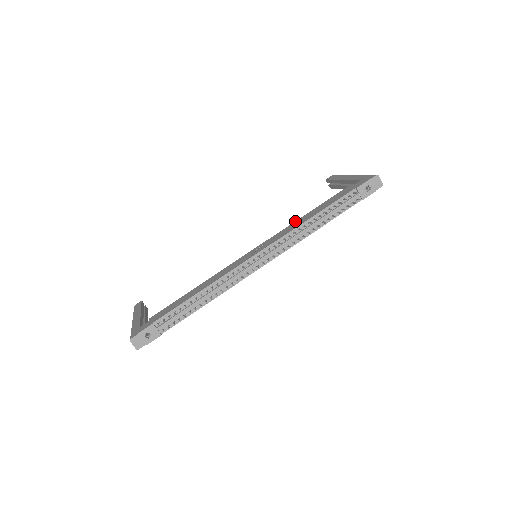
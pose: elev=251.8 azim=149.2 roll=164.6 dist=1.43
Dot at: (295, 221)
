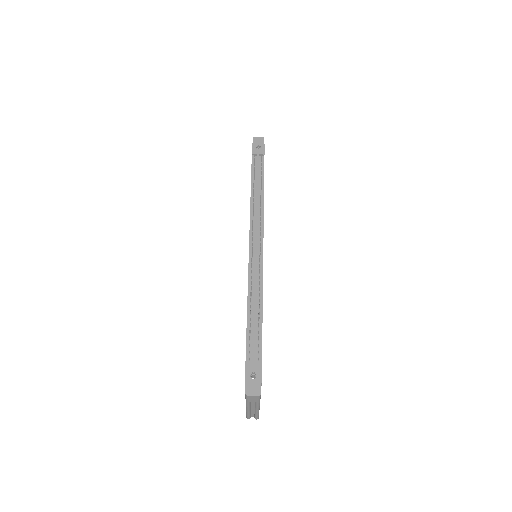
Dot at: occluded
